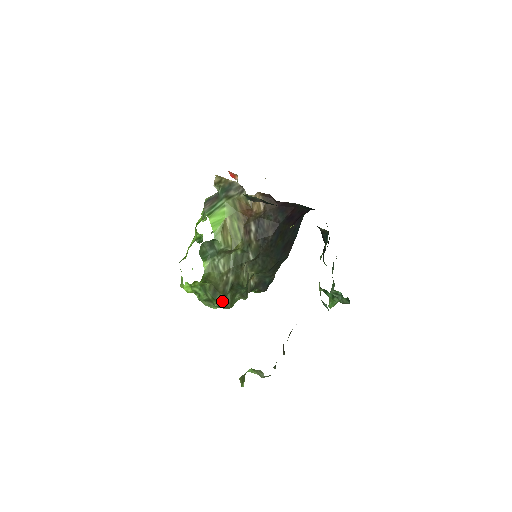
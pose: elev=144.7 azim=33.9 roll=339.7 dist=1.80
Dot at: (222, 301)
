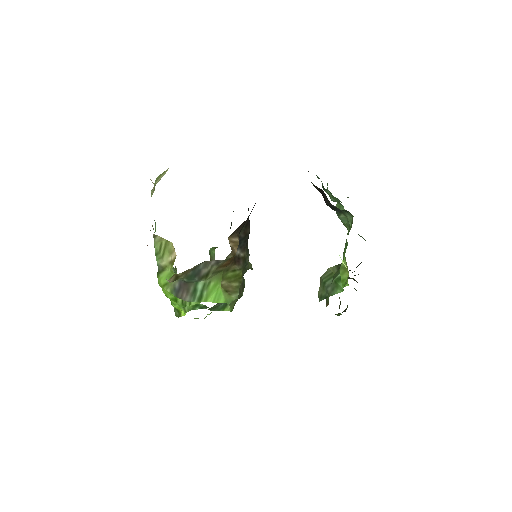
Dot at: occluded
